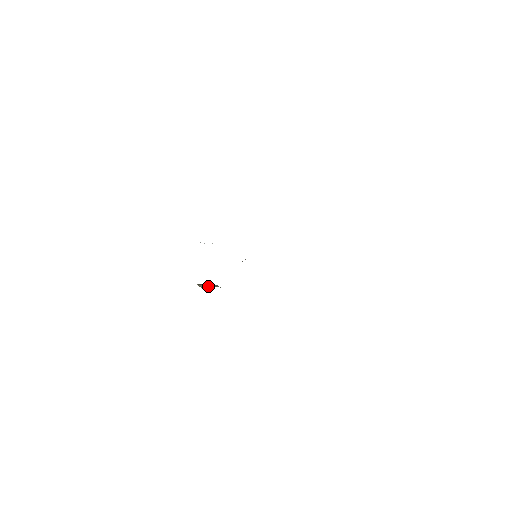
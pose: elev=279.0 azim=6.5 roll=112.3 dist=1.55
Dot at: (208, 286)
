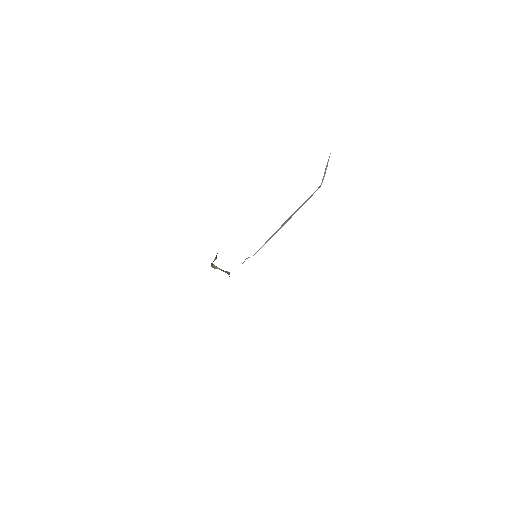
Dot at: (220, 269)
